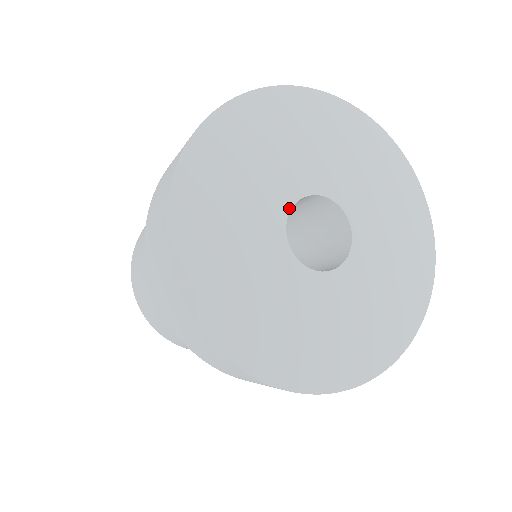
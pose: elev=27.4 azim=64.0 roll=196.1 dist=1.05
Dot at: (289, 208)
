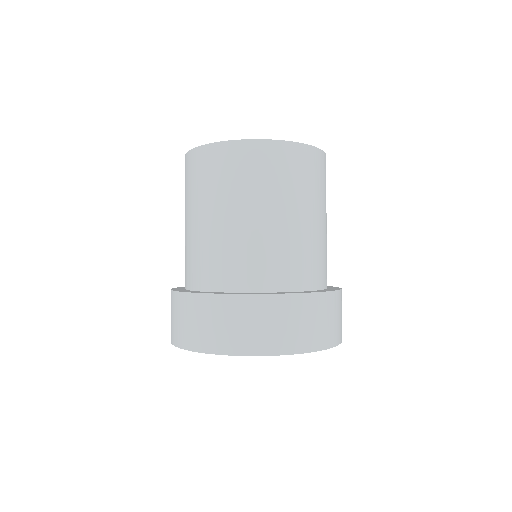
Dot at: occluded
